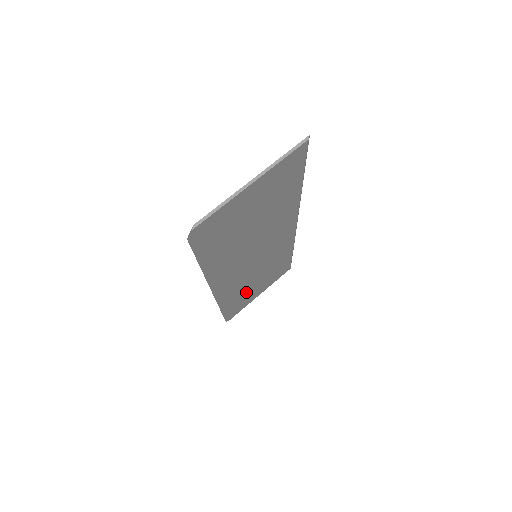
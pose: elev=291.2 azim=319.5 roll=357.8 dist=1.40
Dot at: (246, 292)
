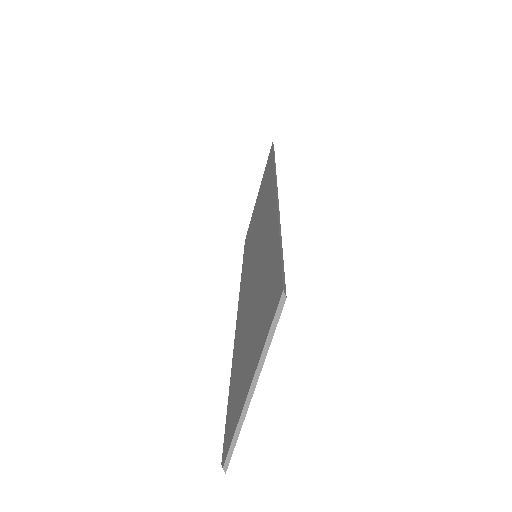
Dot at: occluded
